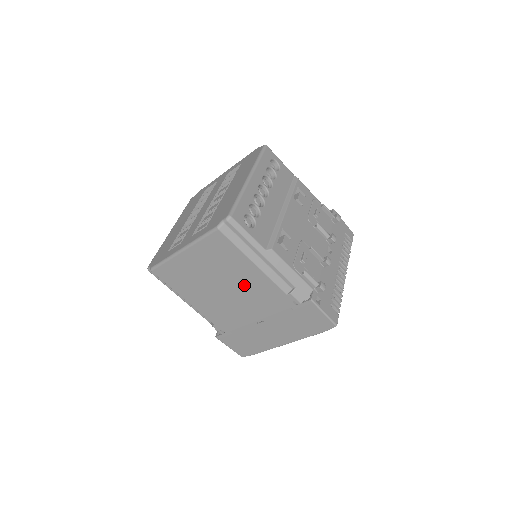
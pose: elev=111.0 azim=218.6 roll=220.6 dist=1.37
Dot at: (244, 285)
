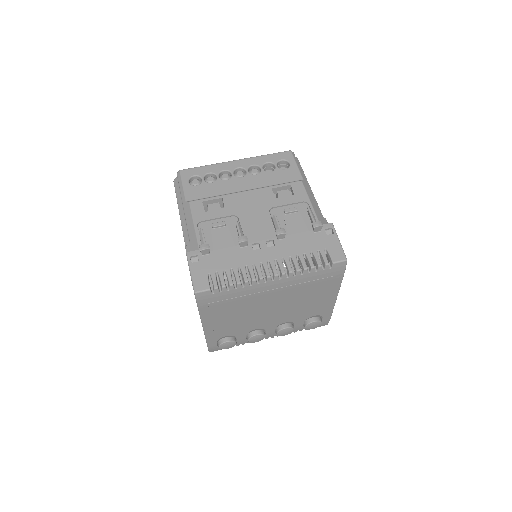
Dot at: occluded
